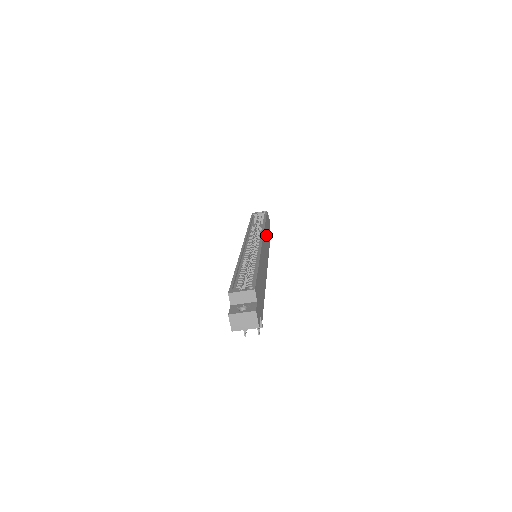
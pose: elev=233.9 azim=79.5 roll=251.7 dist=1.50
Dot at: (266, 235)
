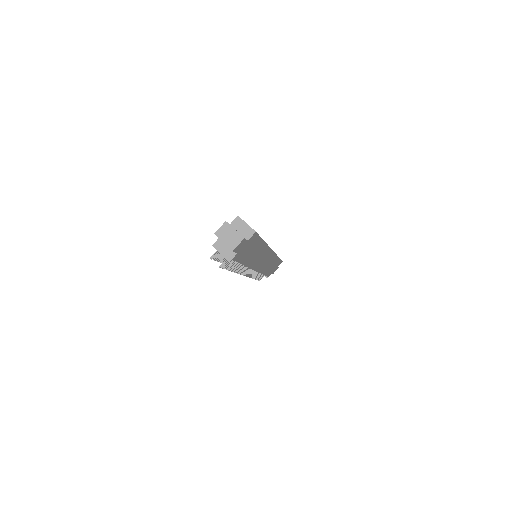
Dot at: (271, 262)
